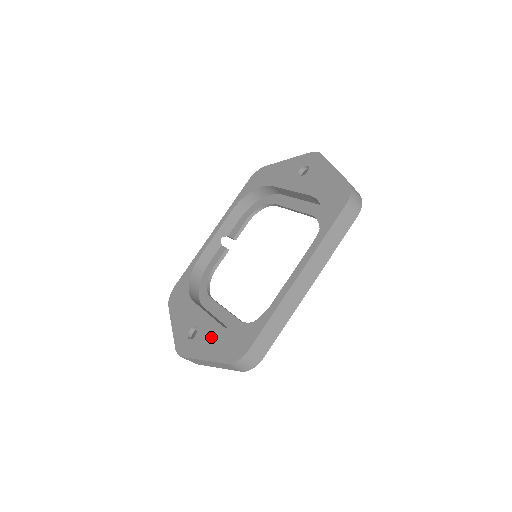
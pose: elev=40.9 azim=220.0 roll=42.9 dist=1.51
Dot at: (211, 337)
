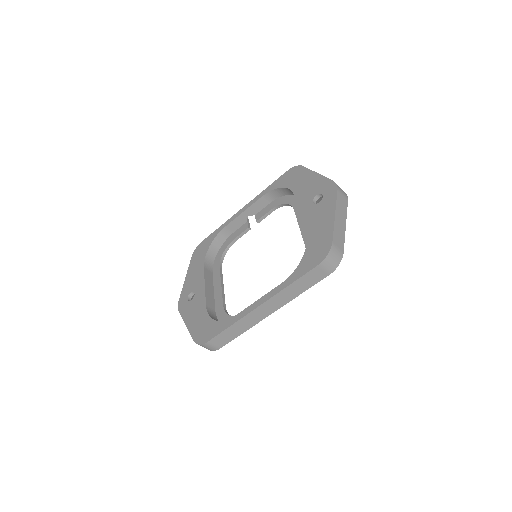
Dot at: (197, 310)
